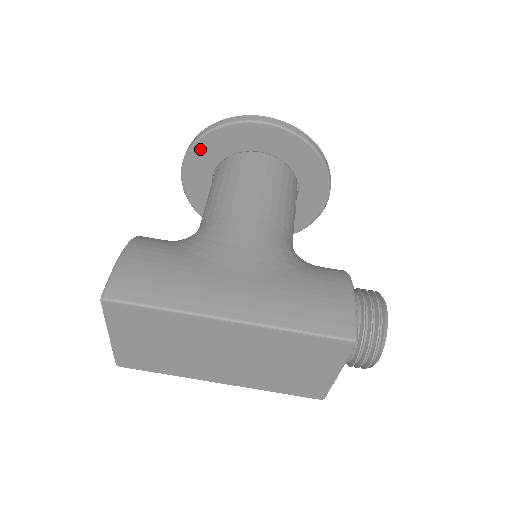
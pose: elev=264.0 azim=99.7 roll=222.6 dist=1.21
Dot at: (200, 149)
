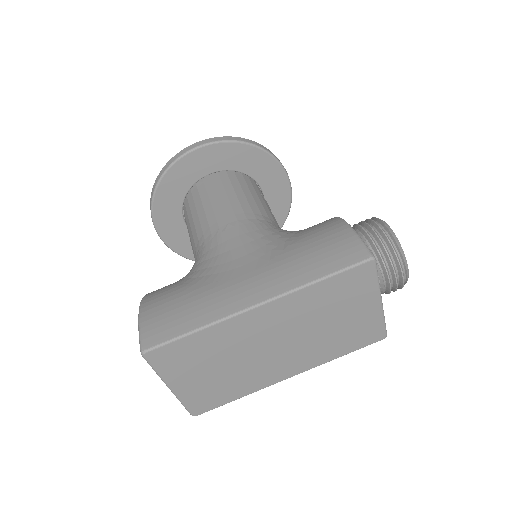
Dot at: (160, 203)
